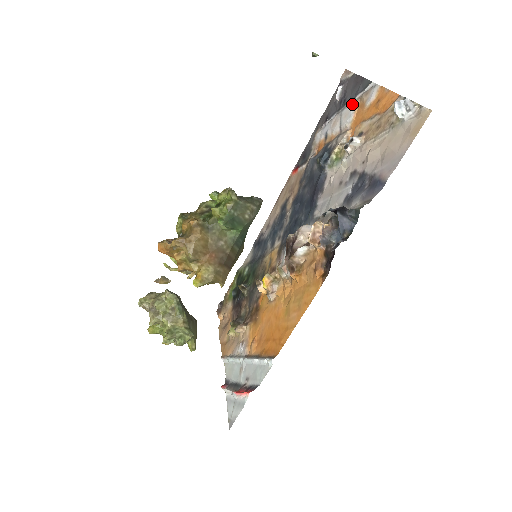
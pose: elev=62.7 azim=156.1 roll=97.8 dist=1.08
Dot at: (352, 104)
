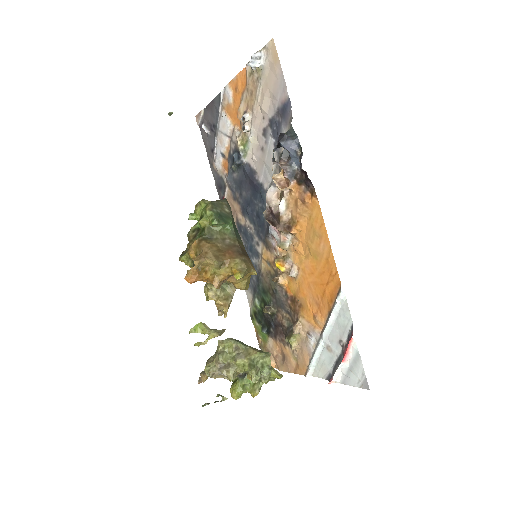
Dot at: (221, 116)
